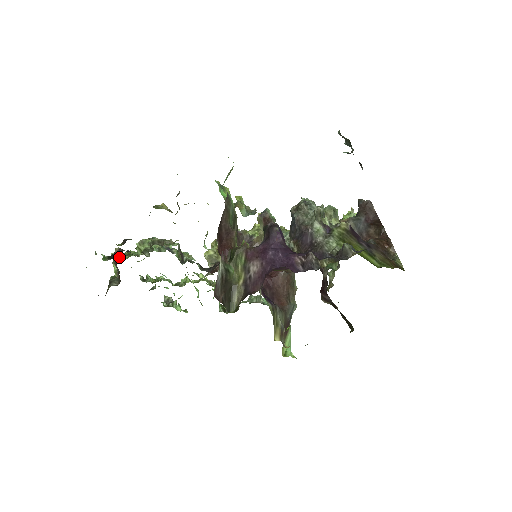
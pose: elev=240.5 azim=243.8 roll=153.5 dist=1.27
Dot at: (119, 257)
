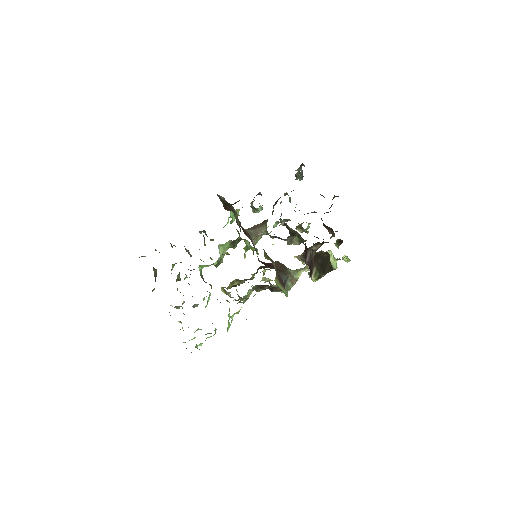
Dot at: occluded
